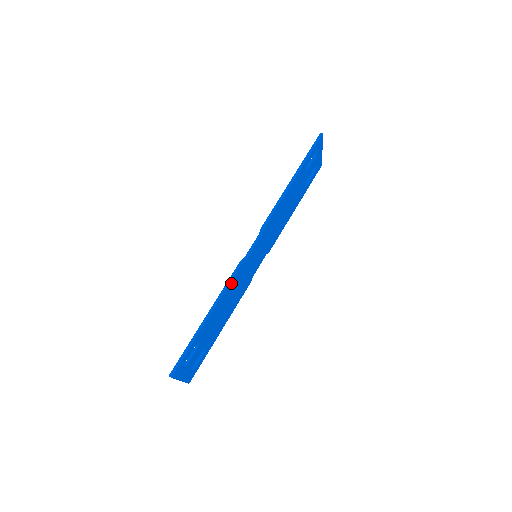
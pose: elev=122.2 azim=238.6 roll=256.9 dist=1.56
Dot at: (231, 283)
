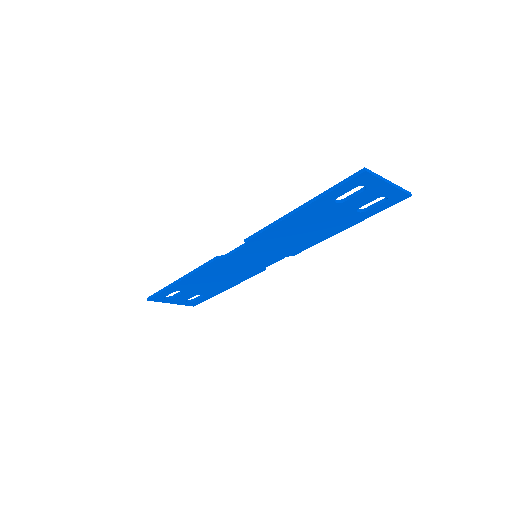
Dot at: (206, 268)
